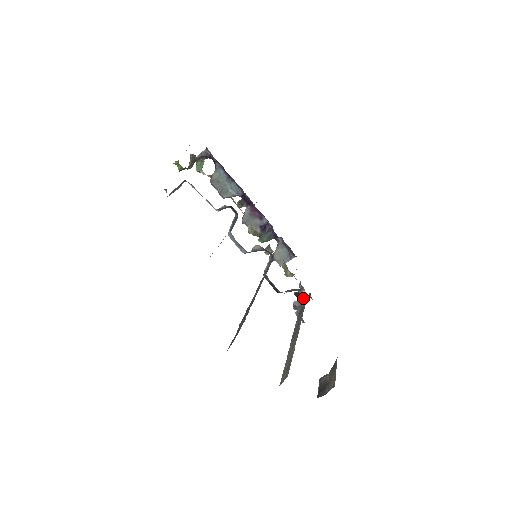
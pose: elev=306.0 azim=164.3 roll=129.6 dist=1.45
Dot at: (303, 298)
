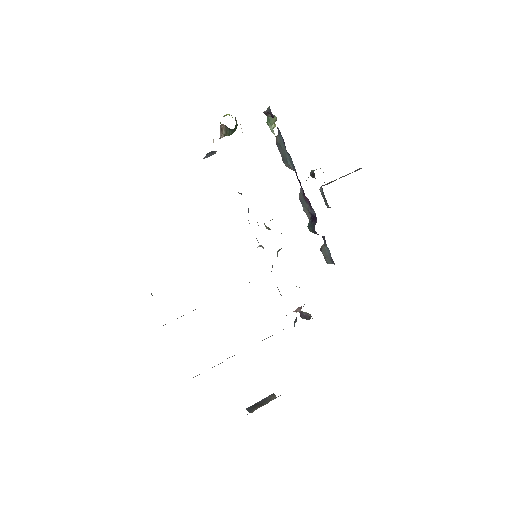
Dot at: (296, 317)
